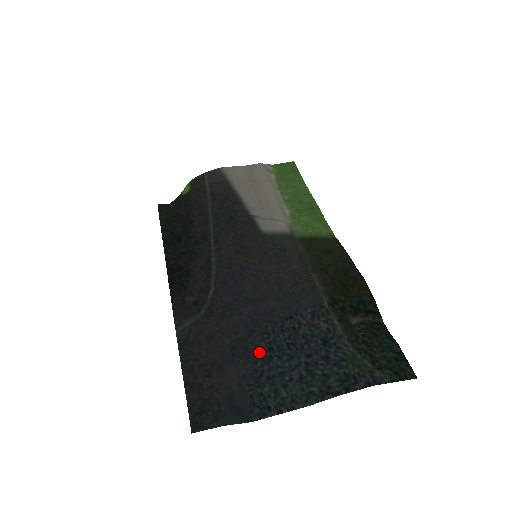
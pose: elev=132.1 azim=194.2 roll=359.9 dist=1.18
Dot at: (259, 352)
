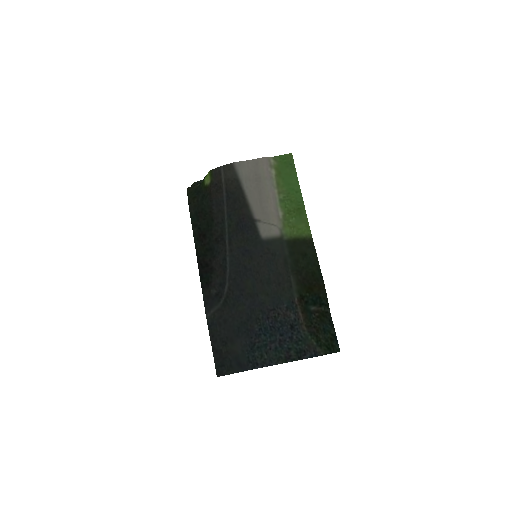
Dot at: (254, 331)
